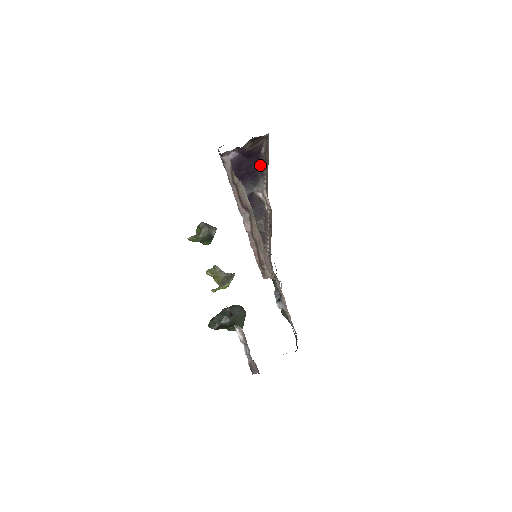
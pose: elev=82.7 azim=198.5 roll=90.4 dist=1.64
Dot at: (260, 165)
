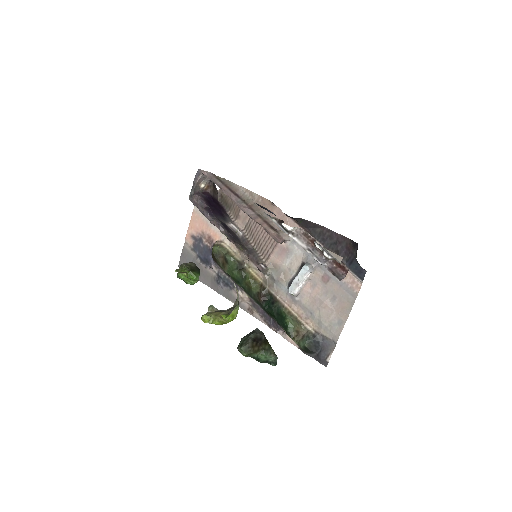
Dot at: (222, 209)
